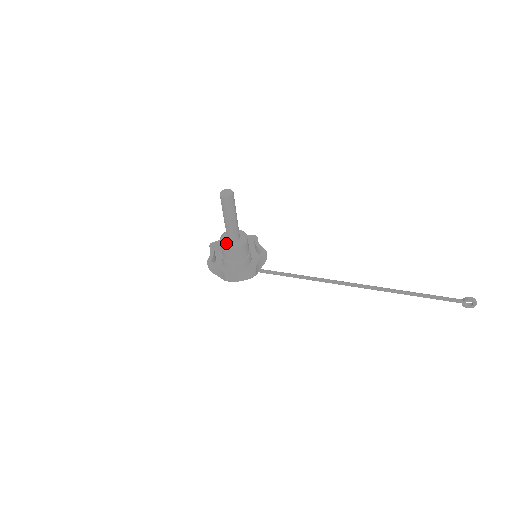
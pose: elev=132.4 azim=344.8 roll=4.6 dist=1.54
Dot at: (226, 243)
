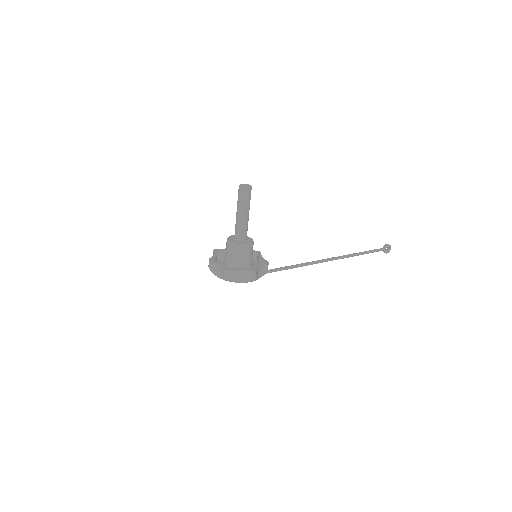
Dot at: (241, 243)
